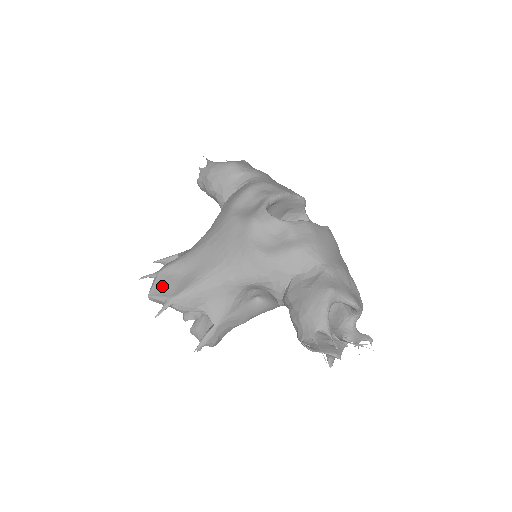
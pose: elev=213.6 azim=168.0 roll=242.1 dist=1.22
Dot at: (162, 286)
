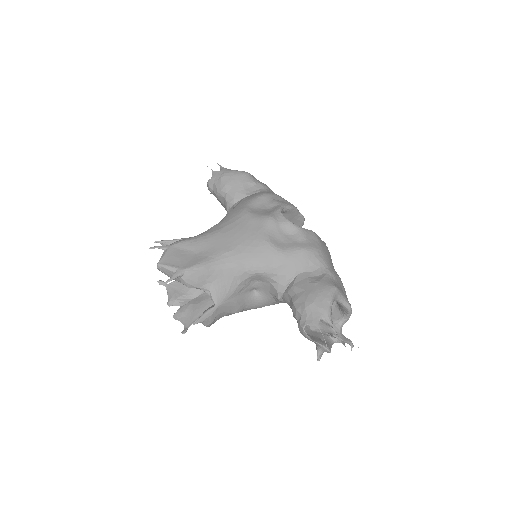
Dot at: (173, 258)
